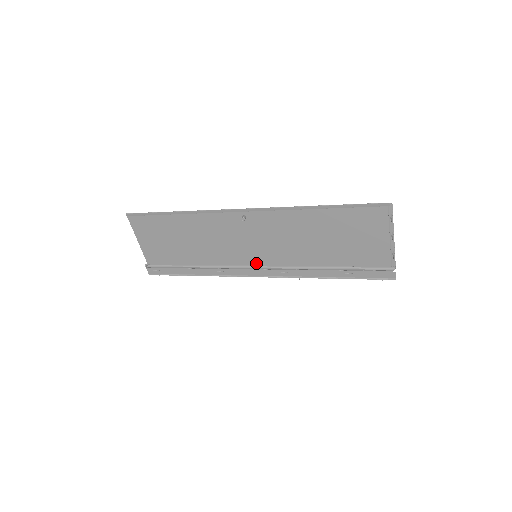
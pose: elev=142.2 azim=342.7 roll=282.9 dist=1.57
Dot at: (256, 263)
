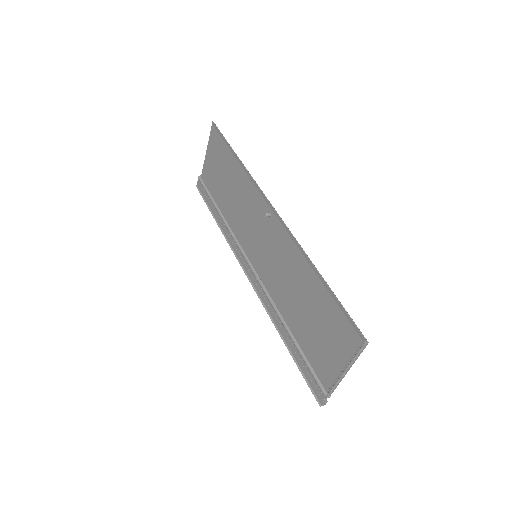
Dot at: (252, 261)
